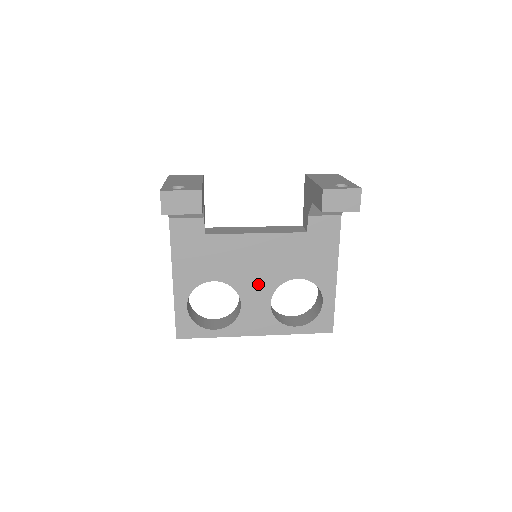
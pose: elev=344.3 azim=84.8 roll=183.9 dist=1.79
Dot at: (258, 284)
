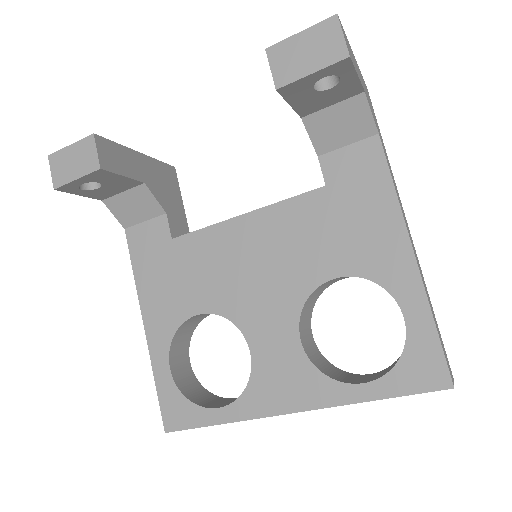
Dot at: (268, 305)
